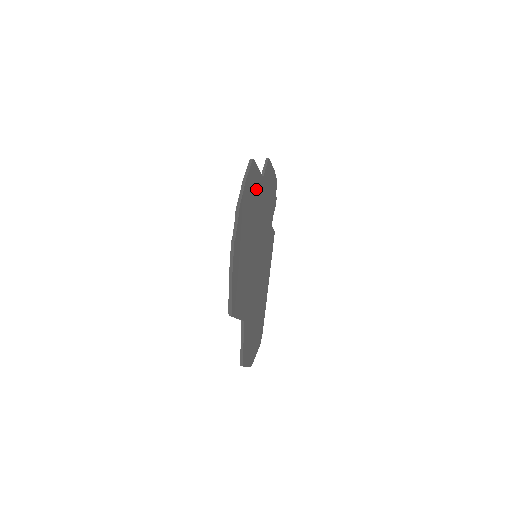
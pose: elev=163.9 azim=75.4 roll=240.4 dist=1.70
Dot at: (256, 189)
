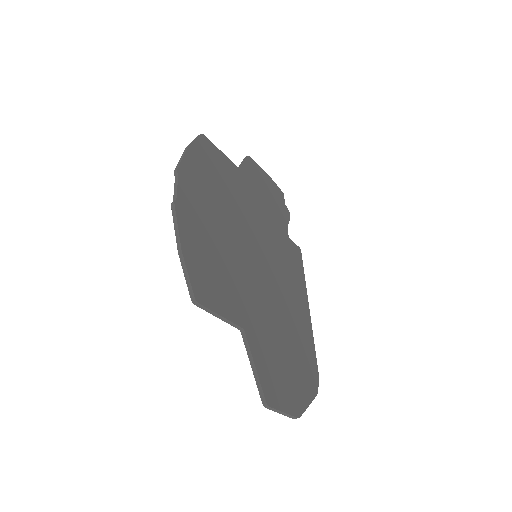
Dot at: (224, 172)
